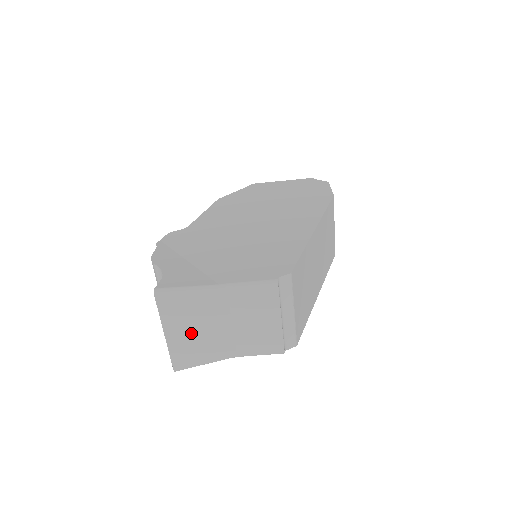
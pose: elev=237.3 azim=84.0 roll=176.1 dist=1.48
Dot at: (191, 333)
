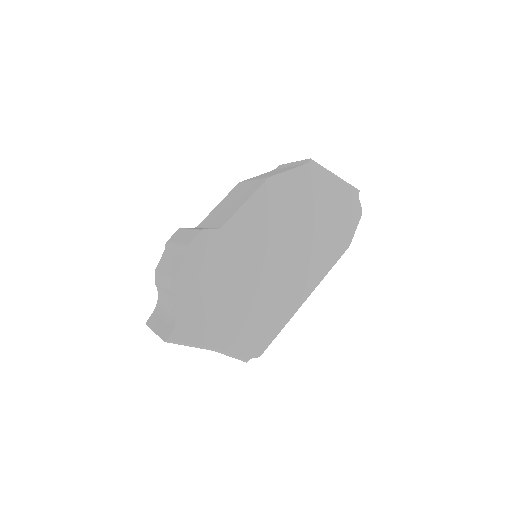
Dot at: occluded
